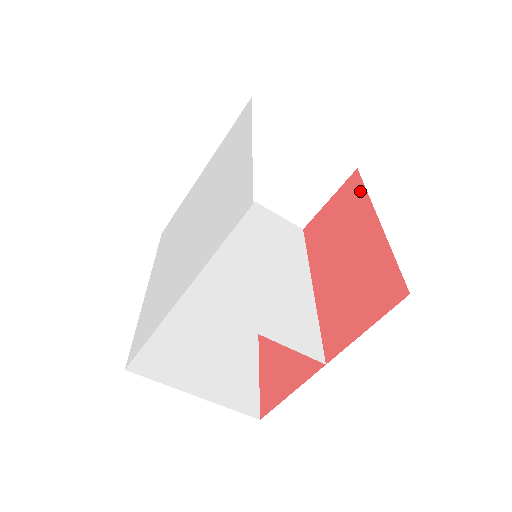
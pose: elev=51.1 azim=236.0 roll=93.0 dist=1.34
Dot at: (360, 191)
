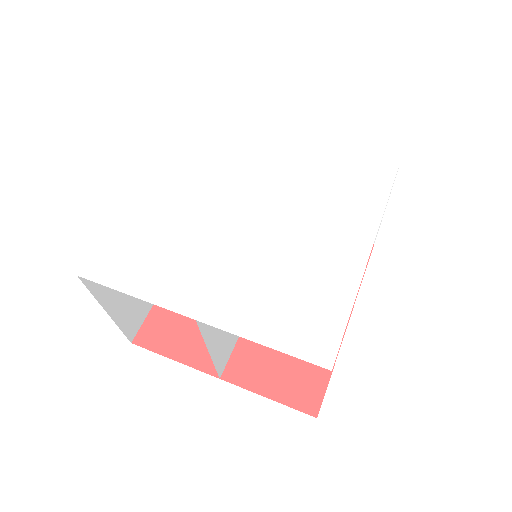
Dot at: occluded
